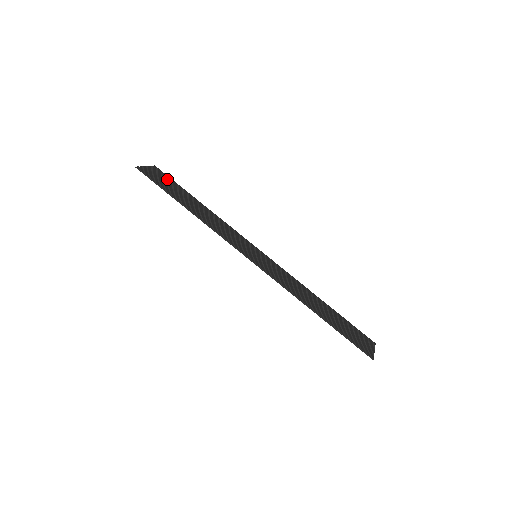
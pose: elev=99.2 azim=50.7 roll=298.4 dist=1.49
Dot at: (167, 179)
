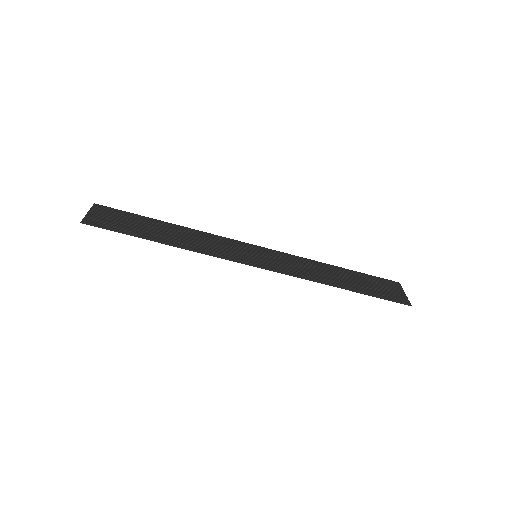
Dot at: (118, 214)
